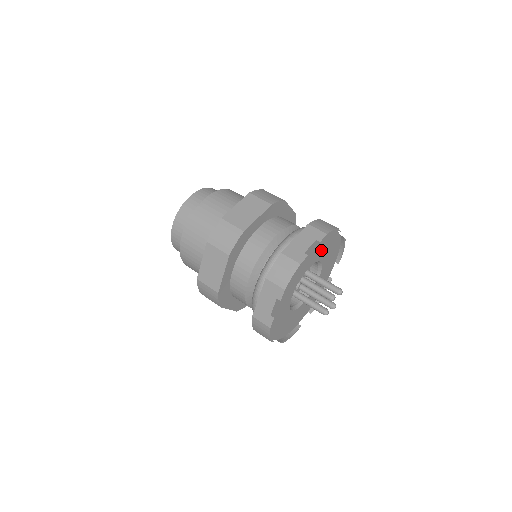
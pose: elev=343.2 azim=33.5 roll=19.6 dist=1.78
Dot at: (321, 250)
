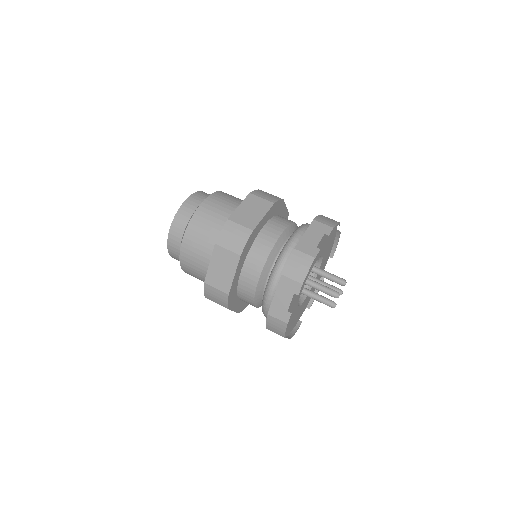
Dot at: (326, 255)
